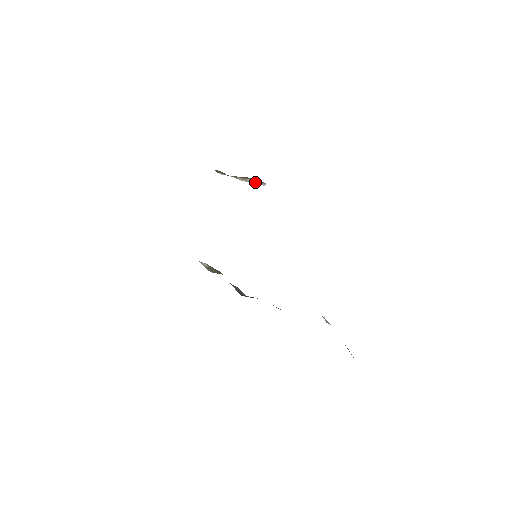
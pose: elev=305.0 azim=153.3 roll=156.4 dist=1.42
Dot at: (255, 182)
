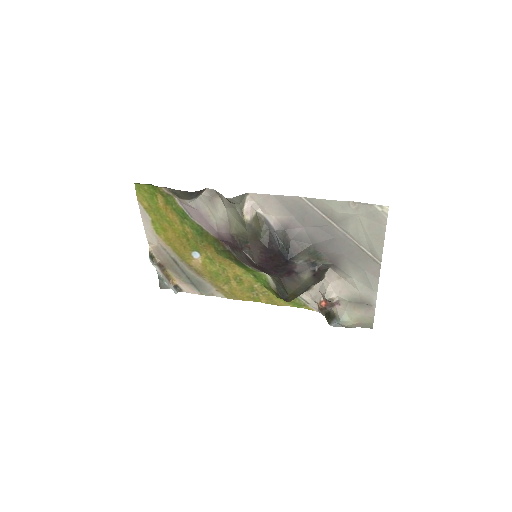
Dot at: (171, 286)
